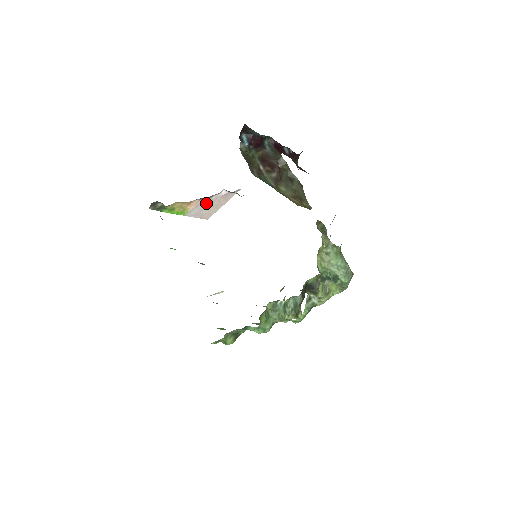
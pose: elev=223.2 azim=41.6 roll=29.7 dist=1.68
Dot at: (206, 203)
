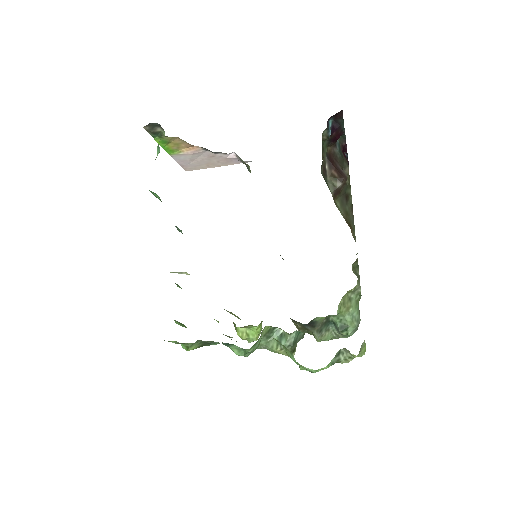
Dot at: (205, 156)
